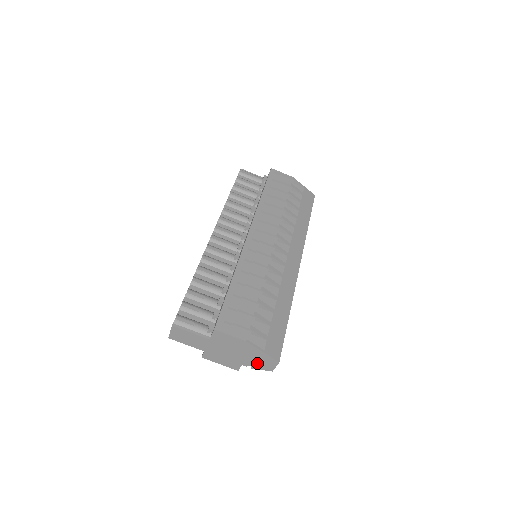
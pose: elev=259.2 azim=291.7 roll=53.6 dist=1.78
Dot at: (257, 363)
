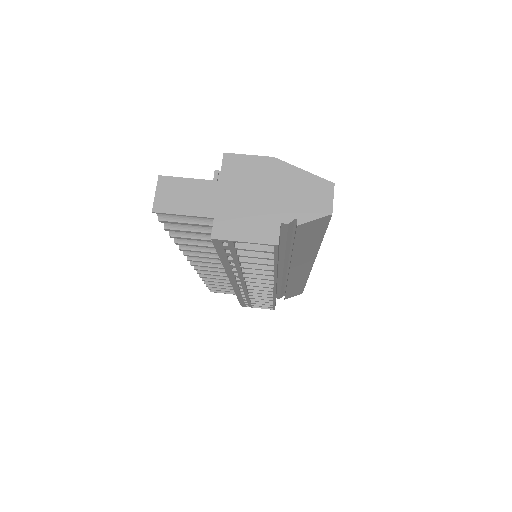
Dot at: (303, 205)
